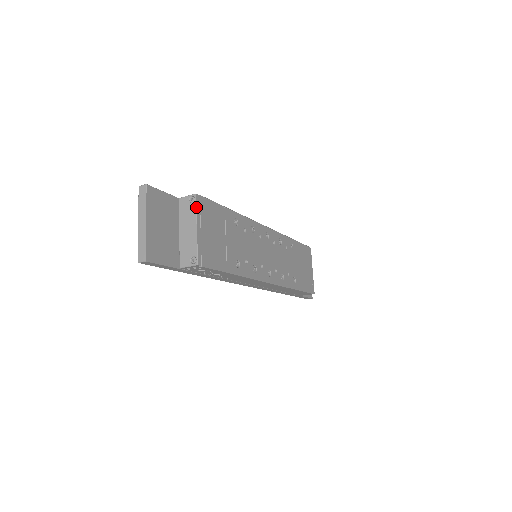
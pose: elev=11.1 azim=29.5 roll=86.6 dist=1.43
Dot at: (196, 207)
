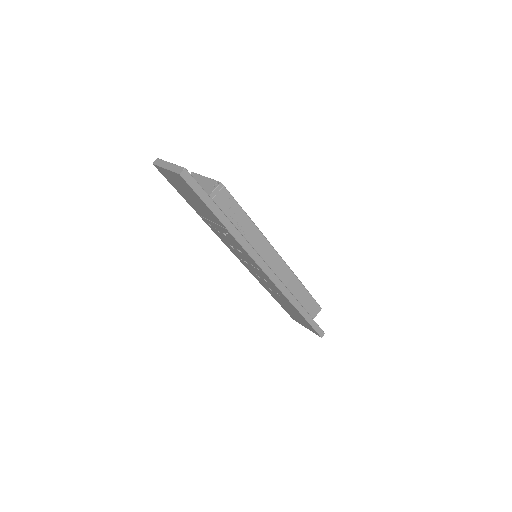
Dot at: (197, 174)
